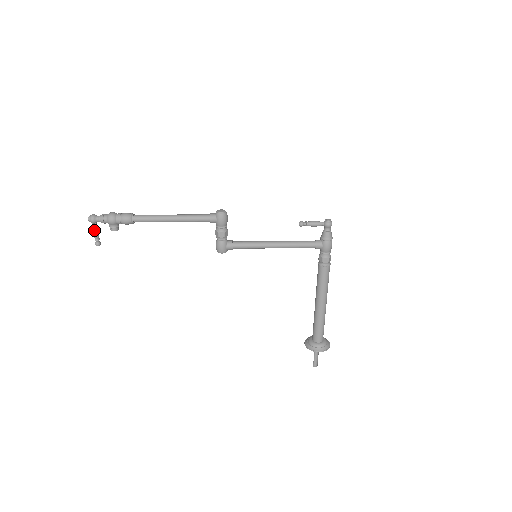
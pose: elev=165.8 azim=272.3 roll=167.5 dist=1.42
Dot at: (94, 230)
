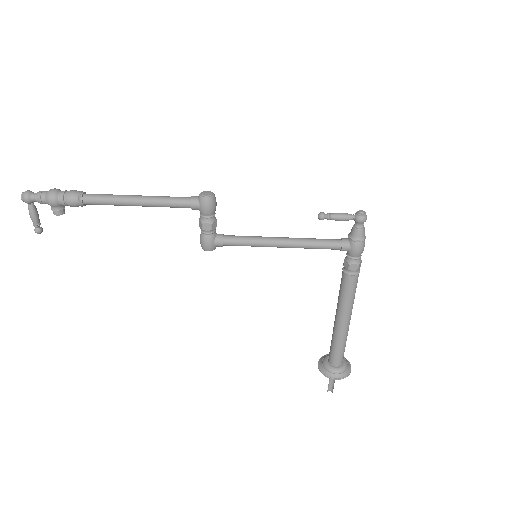
Dot at: (30, 212)
